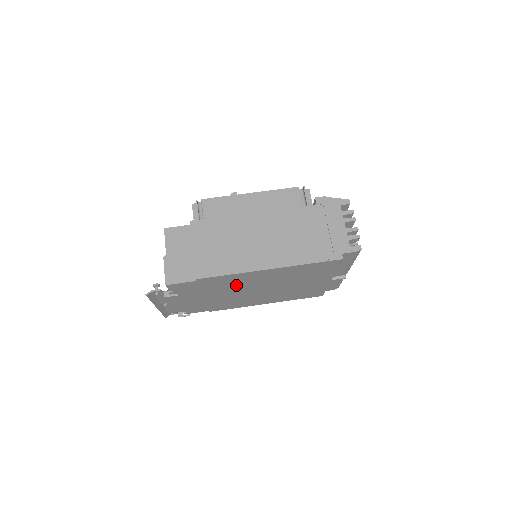
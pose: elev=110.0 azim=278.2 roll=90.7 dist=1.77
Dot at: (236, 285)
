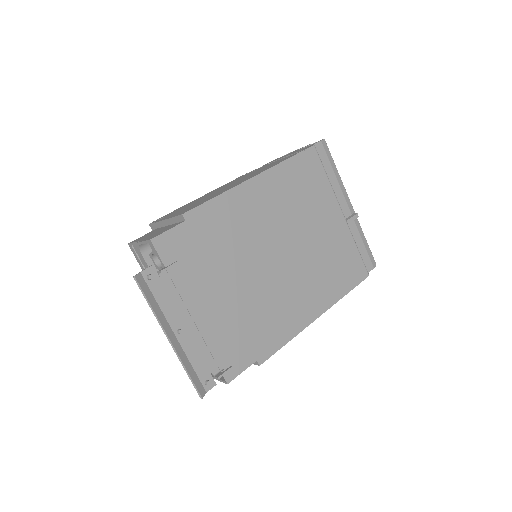
Dot at: (243, 237)
